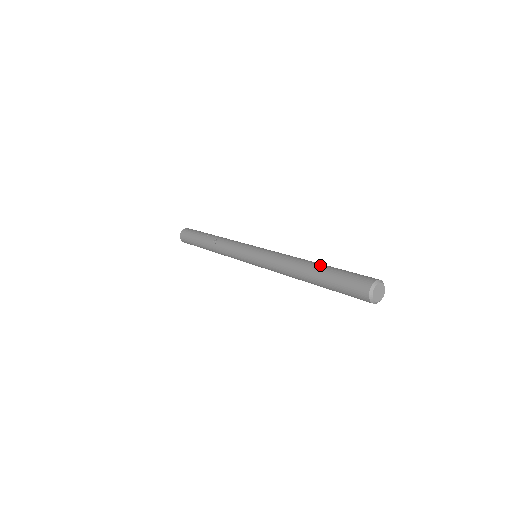
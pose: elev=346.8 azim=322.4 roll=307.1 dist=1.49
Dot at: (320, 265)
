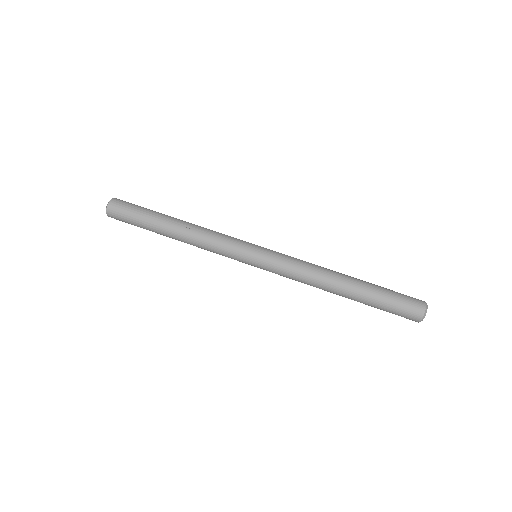
Dot at: (359, 282)
